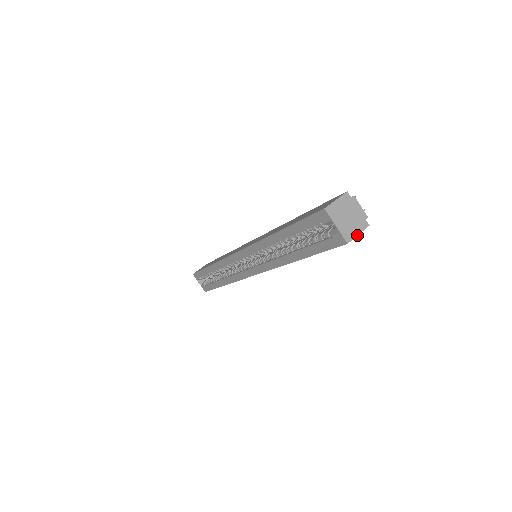
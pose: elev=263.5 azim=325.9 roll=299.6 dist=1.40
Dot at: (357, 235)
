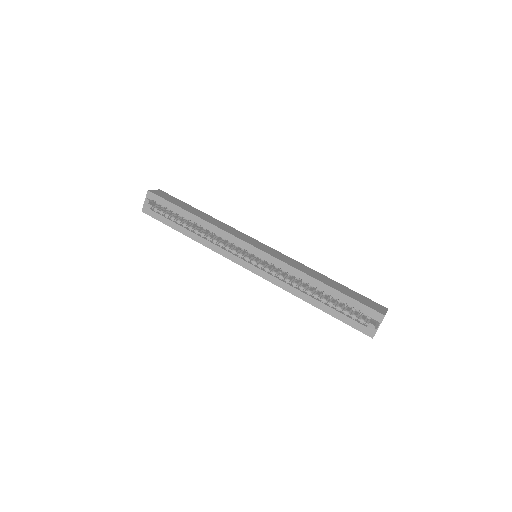
Dot at: occluded
